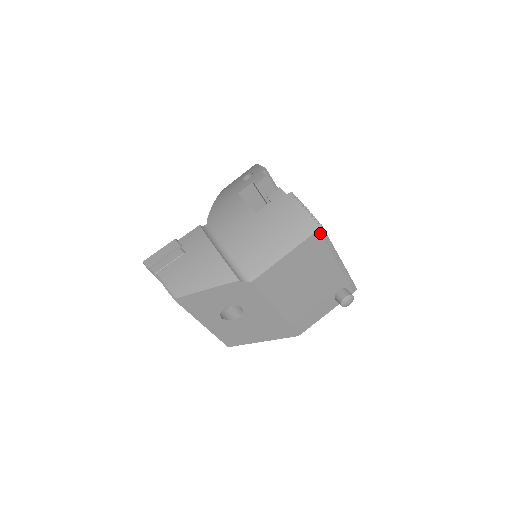
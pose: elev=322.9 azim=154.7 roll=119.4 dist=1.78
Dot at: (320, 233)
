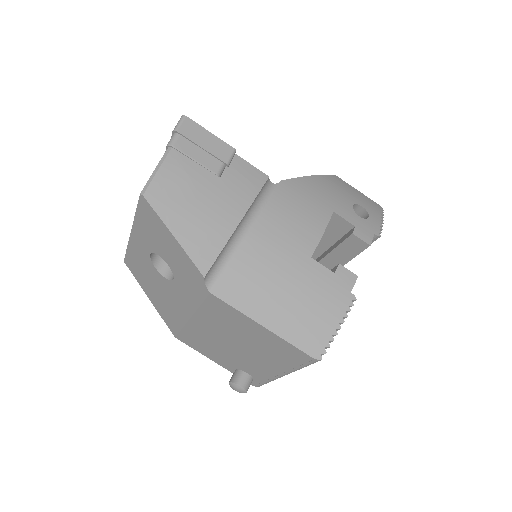
Dot at: (310, 359)
